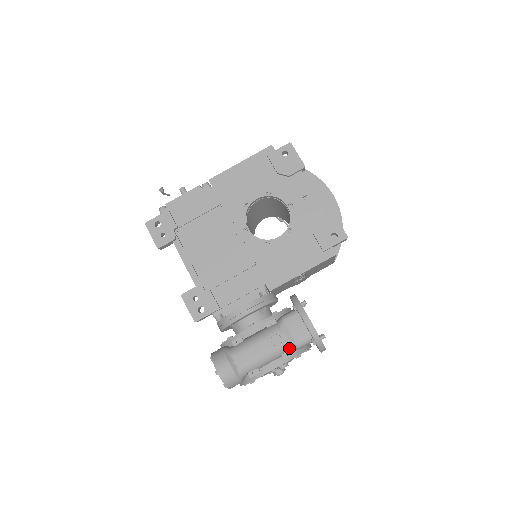
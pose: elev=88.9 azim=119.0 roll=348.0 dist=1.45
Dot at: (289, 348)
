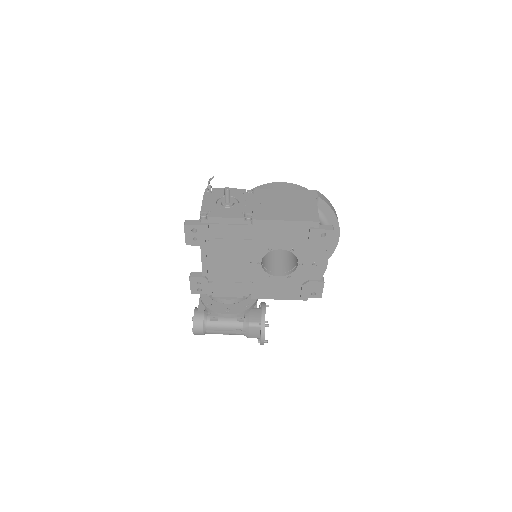
Dot at: occluded
